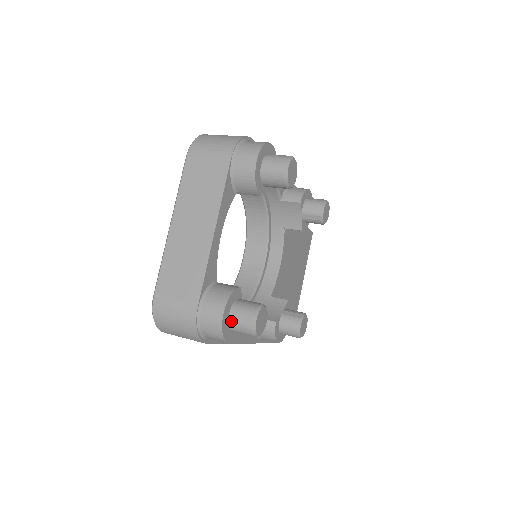
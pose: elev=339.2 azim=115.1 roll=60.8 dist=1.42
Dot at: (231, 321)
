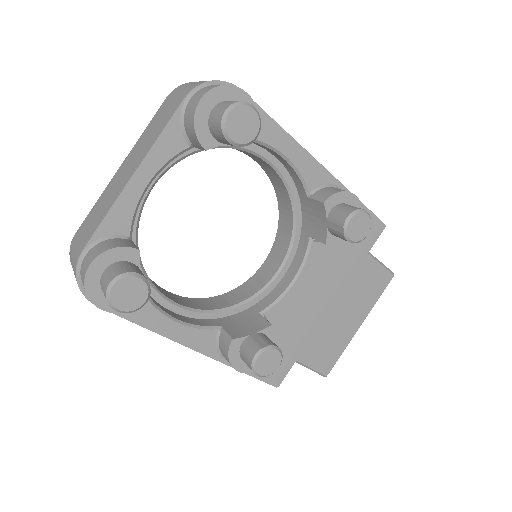
Dot at: (101, 280)
